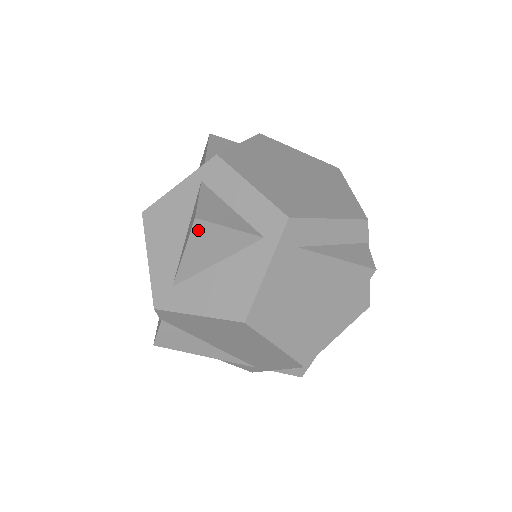
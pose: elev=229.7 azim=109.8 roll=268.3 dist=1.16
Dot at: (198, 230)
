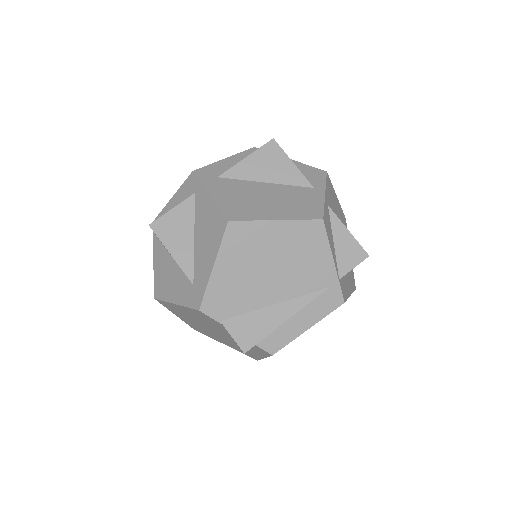
Dot at: (159, 230)
